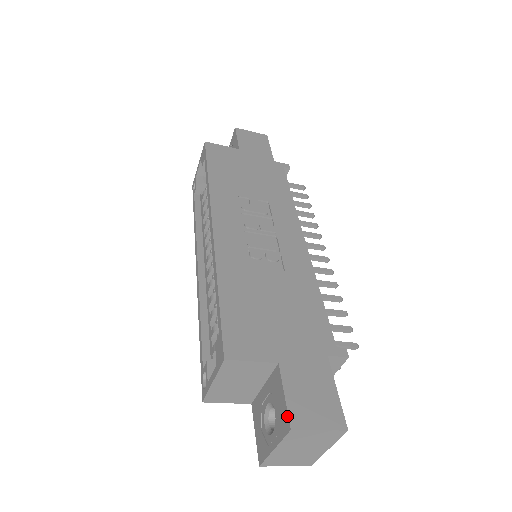
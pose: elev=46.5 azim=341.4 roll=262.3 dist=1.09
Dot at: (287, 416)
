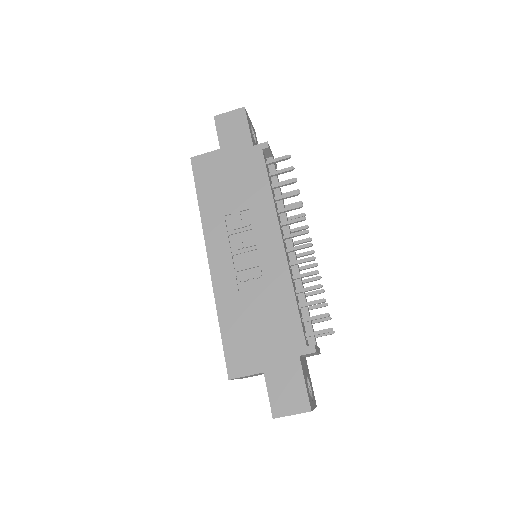
Dot at: (271, 409)
